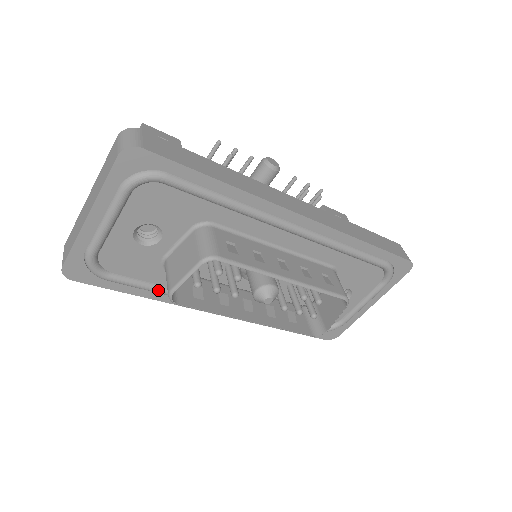
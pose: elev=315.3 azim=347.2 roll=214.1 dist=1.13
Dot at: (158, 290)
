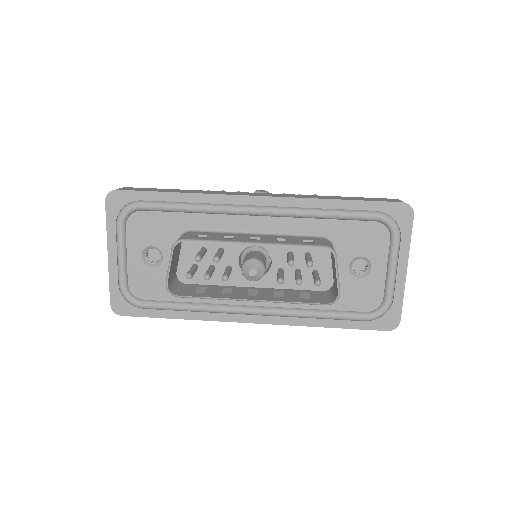
Dot at: (183, 307)
